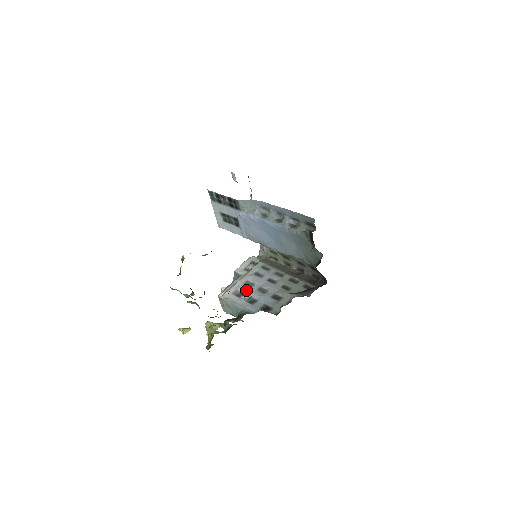
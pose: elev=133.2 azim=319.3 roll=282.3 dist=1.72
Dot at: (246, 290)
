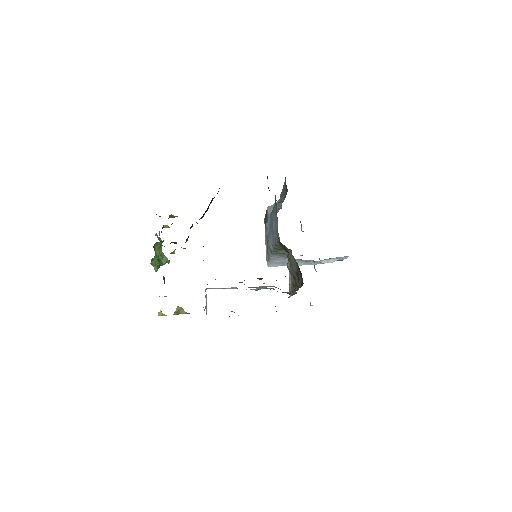
Dot at: occluded
